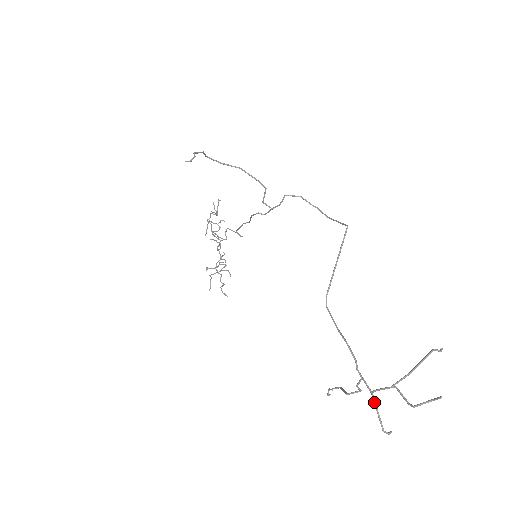
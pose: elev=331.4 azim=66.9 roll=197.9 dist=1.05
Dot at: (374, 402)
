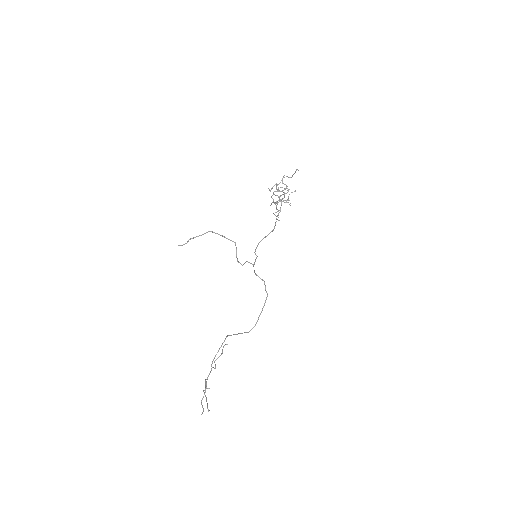
Dot at: occluded
